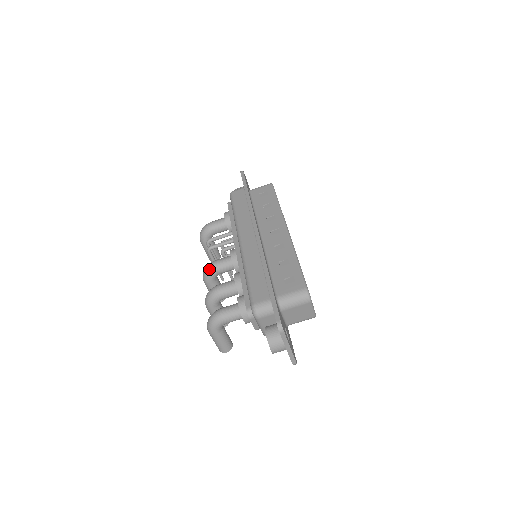
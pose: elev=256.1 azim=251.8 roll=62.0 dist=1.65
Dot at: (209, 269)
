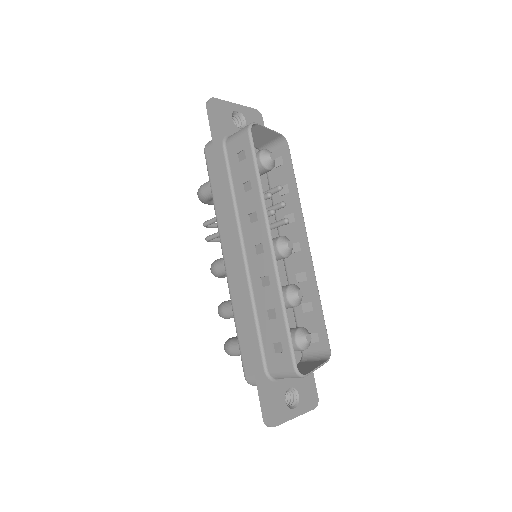
Dot at: occluded
